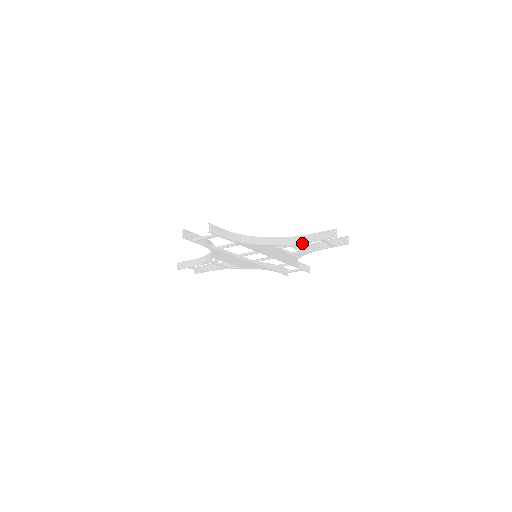
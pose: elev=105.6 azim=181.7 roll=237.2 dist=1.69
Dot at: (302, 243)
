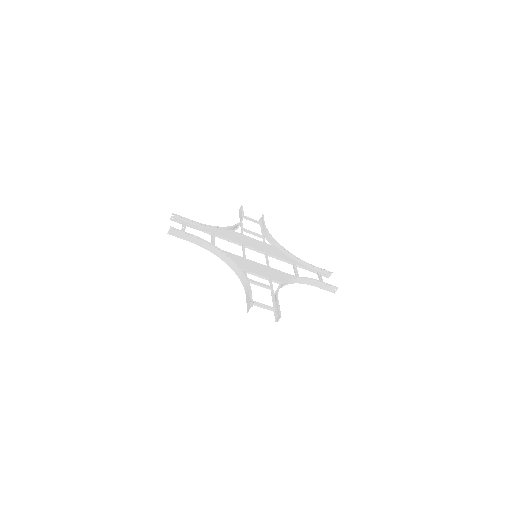
Dot at: (244, 288)
